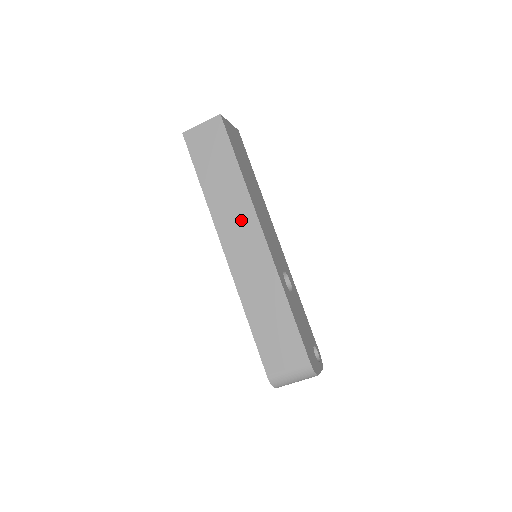
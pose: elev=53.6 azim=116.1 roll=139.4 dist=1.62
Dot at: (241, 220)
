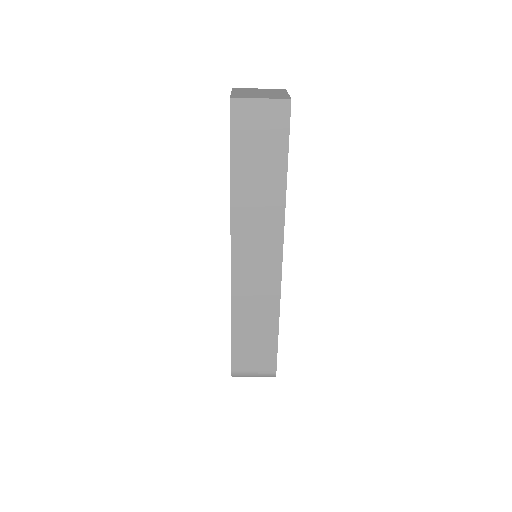
Dot at: (264, 234)
